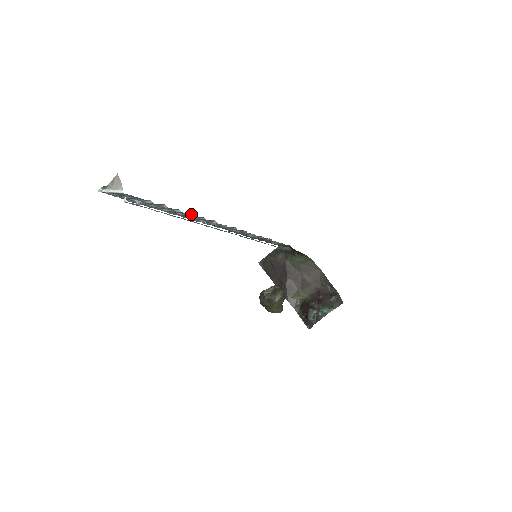
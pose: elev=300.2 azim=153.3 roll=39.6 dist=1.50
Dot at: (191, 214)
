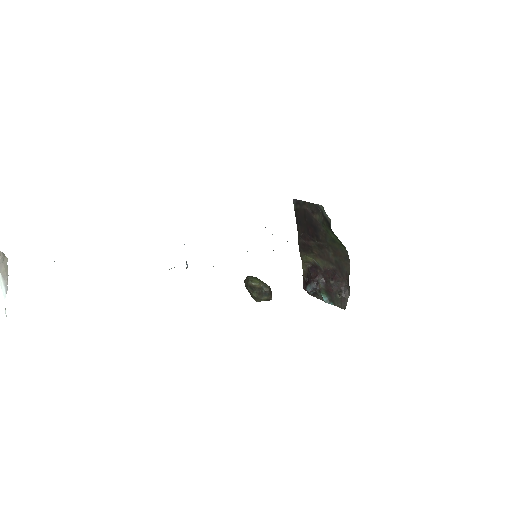
Dot at: occluded
